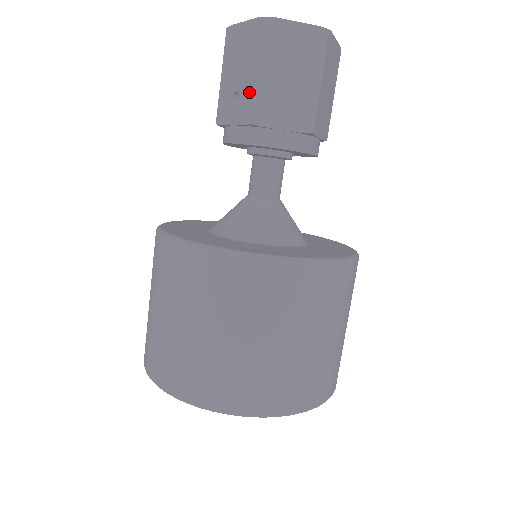
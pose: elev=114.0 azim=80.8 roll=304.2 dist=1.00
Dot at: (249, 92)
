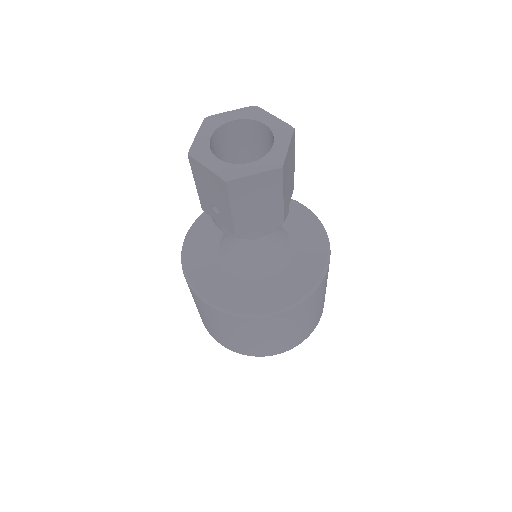
Dot at: (227, 217)
